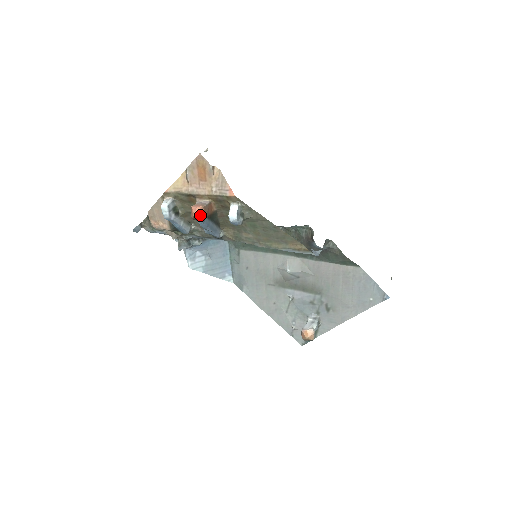
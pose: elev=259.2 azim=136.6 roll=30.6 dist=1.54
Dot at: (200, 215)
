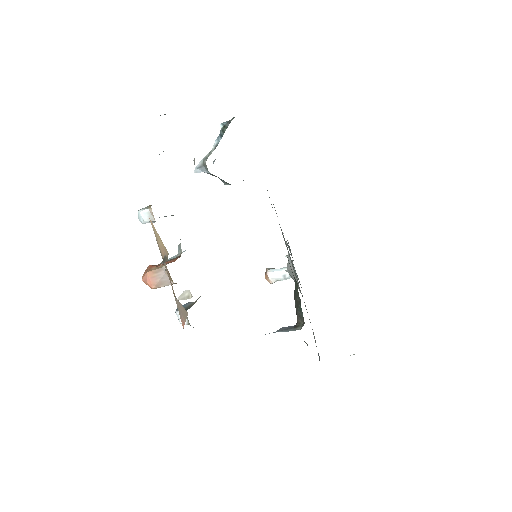
Dot at: occluded
